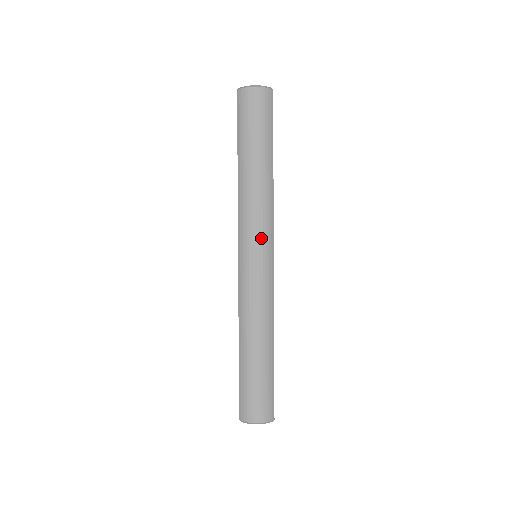
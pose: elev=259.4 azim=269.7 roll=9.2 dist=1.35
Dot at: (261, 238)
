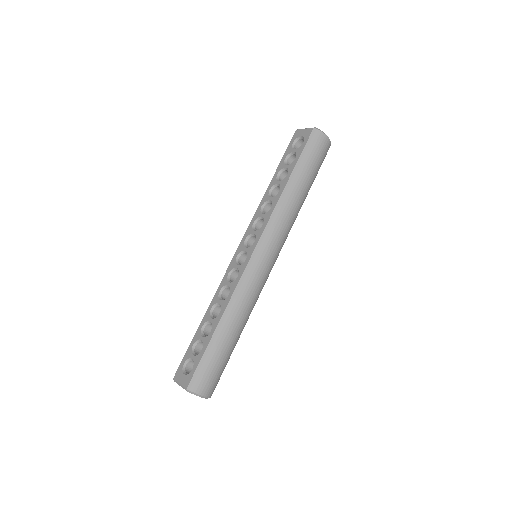
Dot at: (278, 247)
